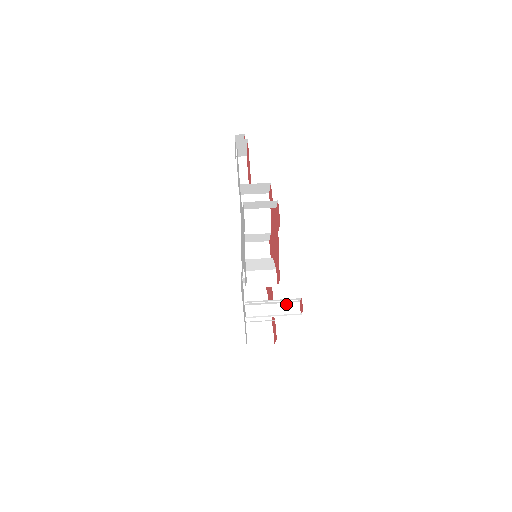
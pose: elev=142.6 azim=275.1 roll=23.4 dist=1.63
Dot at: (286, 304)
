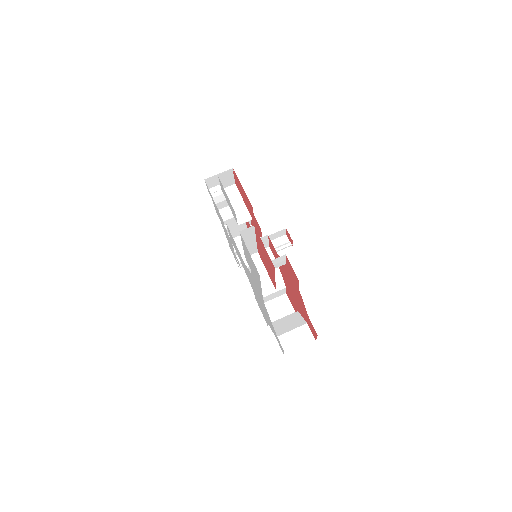
Dot at: (273, 234)
